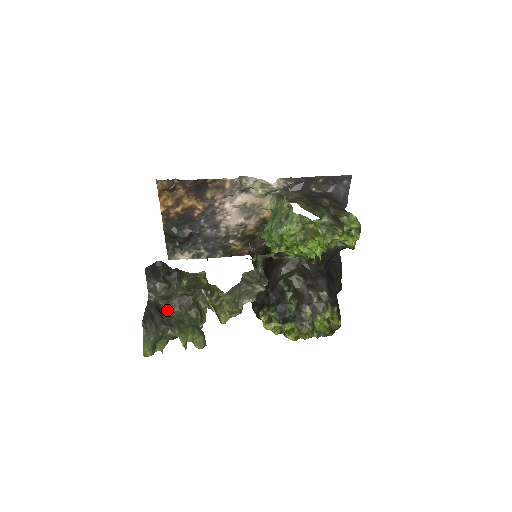
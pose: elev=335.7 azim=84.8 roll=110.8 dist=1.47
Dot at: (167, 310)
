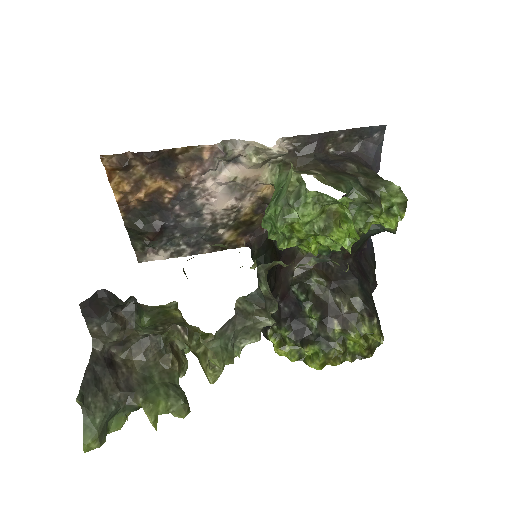
Dot at: (125, 360)
